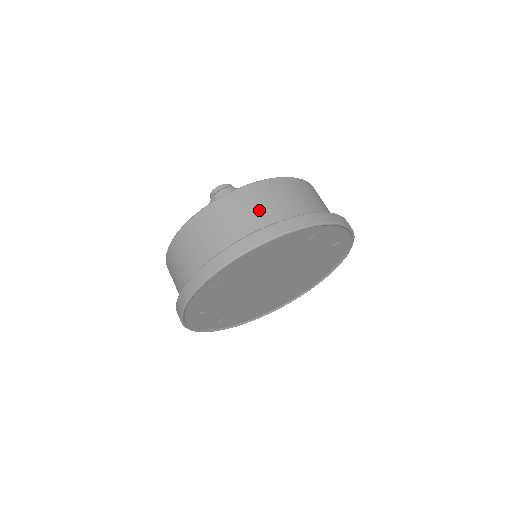
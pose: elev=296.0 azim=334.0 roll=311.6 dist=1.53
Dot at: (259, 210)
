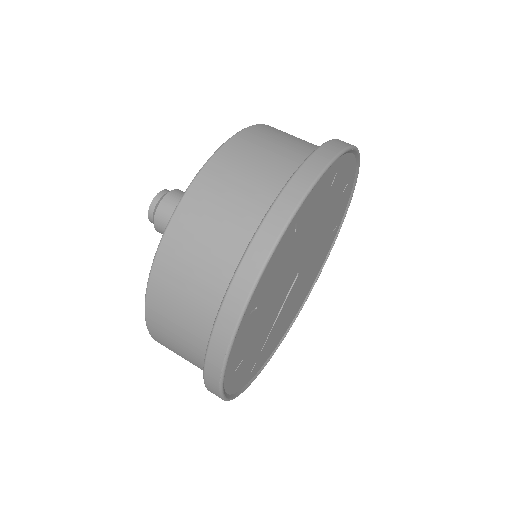
Dot at: (301, 139)
